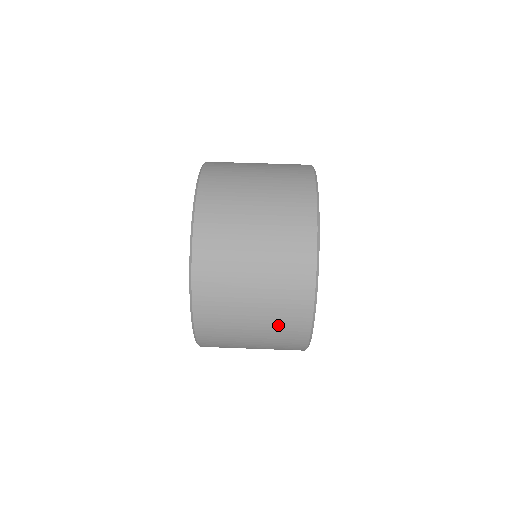
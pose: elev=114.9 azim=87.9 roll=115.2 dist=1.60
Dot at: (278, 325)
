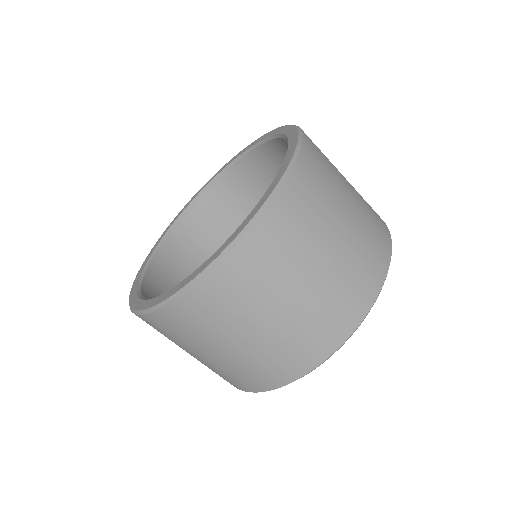
Dot at: (266, 358)
